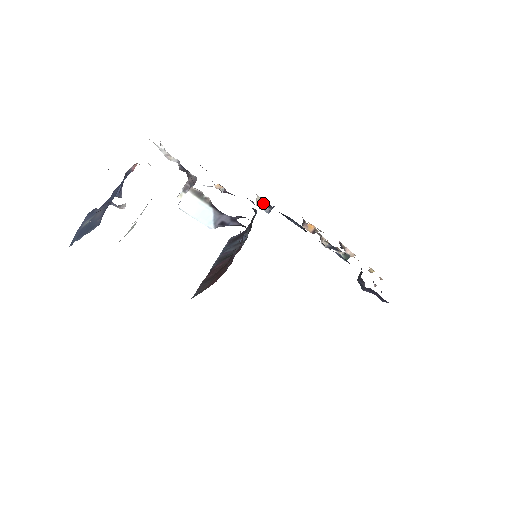
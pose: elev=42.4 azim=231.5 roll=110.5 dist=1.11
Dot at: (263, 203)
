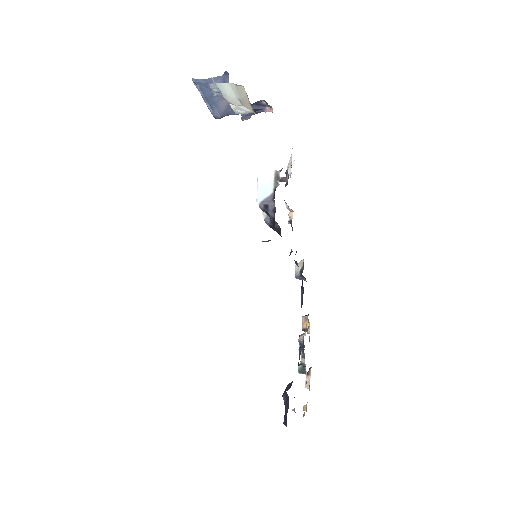
Dot at: (301, 267)
